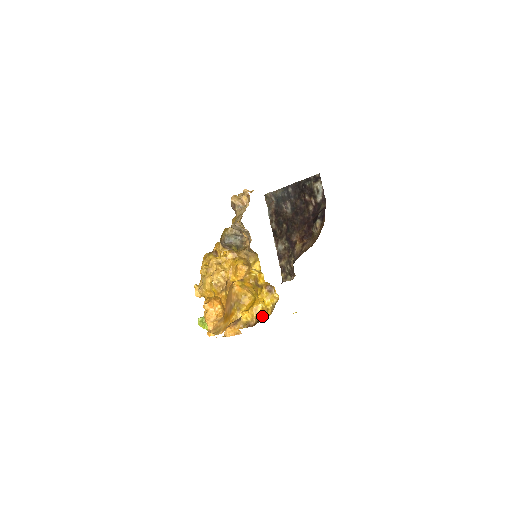
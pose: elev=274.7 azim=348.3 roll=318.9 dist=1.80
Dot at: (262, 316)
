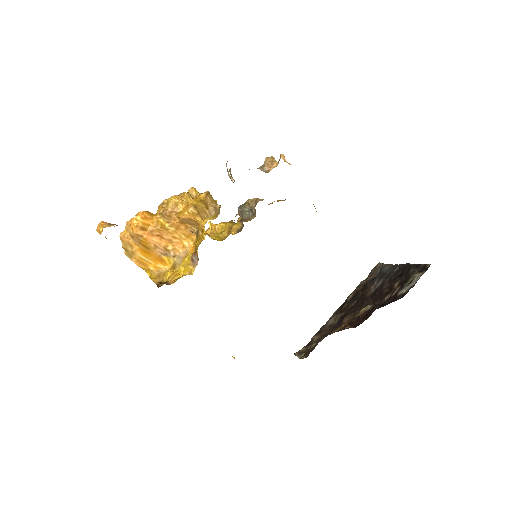
Dot at: occluded
